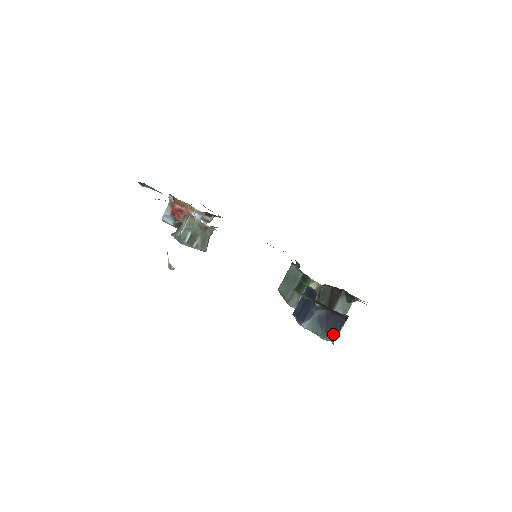
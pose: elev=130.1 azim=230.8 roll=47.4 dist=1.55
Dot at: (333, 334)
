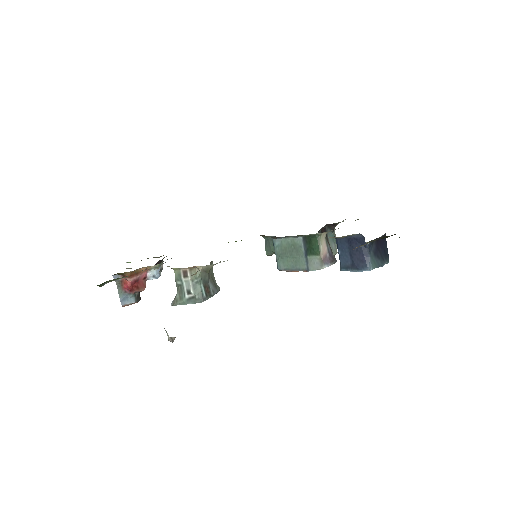
Dot at: (386, 256)
